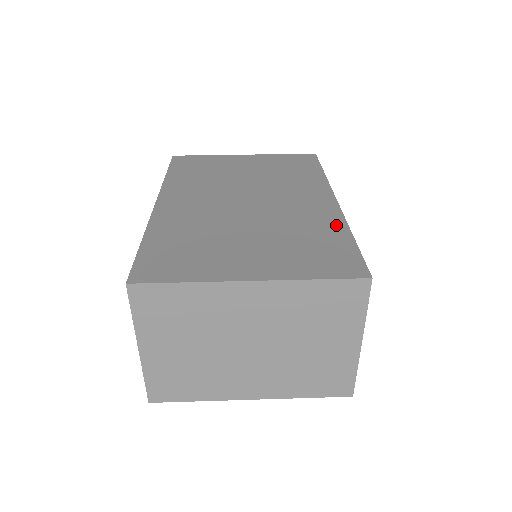
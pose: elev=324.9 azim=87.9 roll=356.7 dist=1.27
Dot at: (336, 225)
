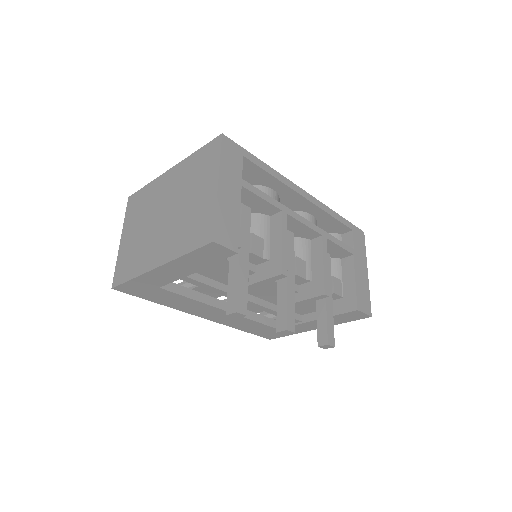
Dot at: occluded
